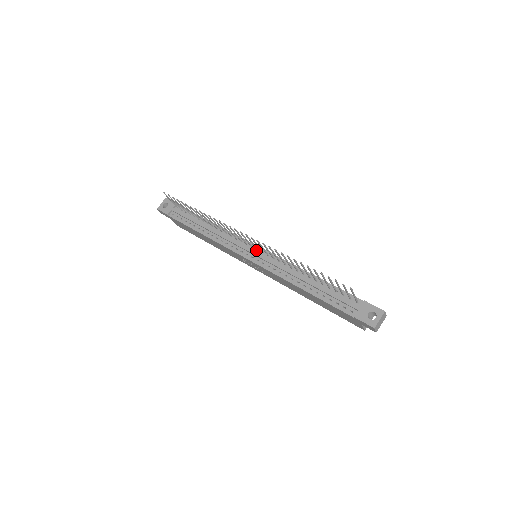
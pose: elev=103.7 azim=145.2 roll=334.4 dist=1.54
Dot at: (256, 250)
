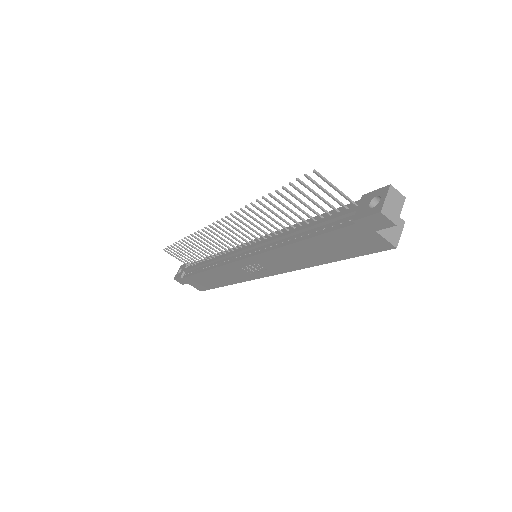
Dot at: occluded
